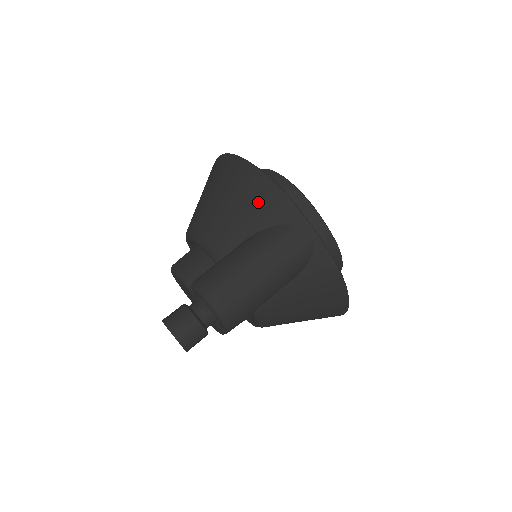
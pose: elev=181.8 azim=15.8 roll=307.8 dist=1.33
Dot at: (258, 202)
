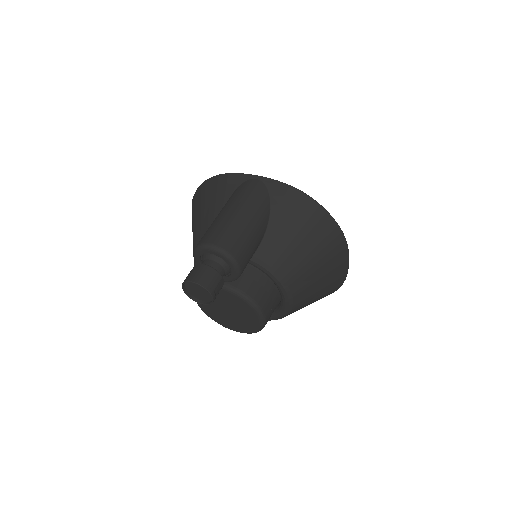
Dot at: (215, 193)
